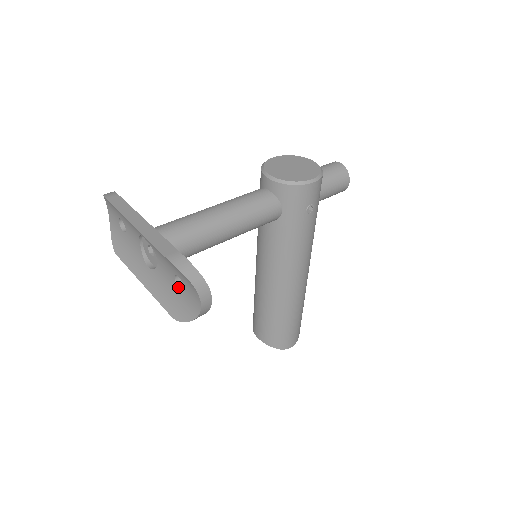
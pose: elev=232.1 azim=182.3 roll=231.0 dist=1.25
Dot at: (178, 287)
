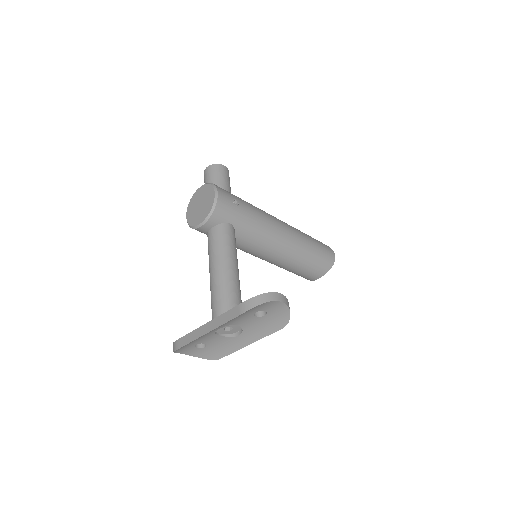
Dot at: (263, 316)
